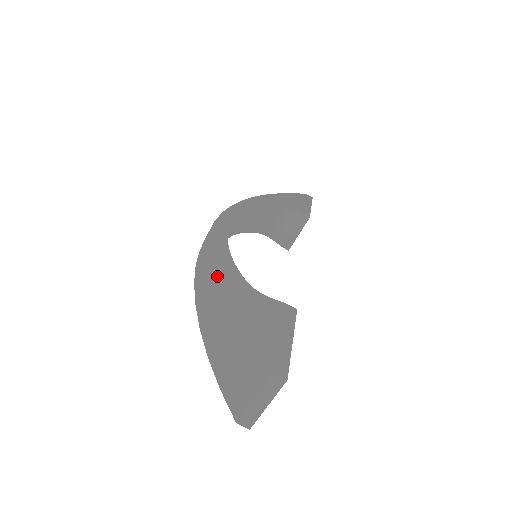
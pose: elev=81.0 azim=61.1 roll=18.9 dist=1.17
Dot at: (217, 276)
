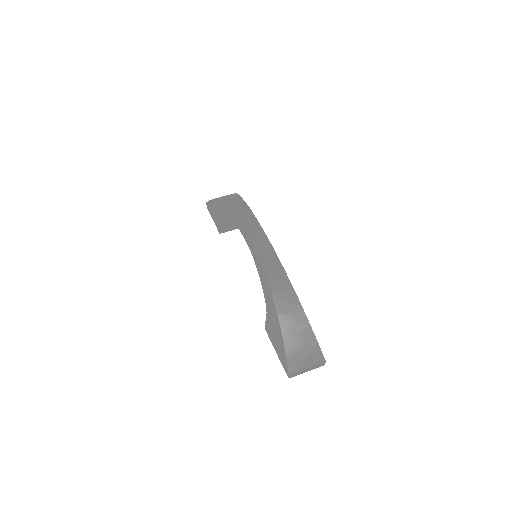
Dot at: (293, 288)
